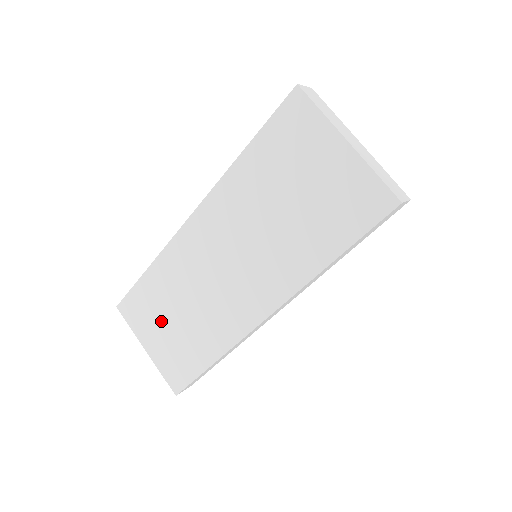
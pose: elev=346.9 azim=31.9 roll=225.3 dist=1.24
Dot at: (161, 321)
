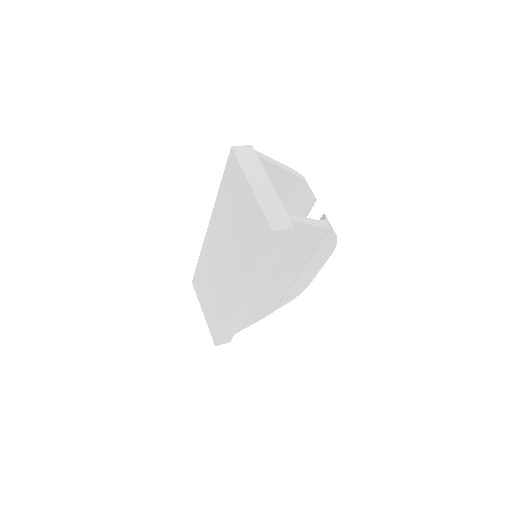
Dot at: (206, 295)
